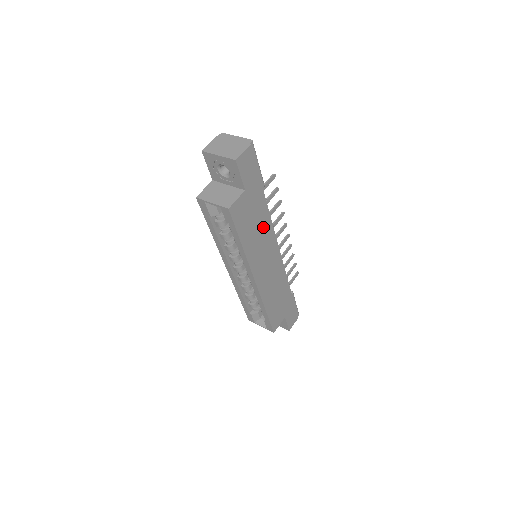
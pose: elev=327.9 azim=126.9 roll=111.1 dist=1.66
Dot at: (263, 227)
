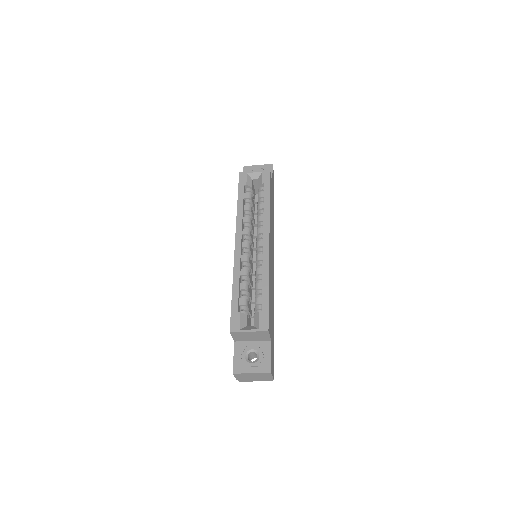
Dot at: occluded
